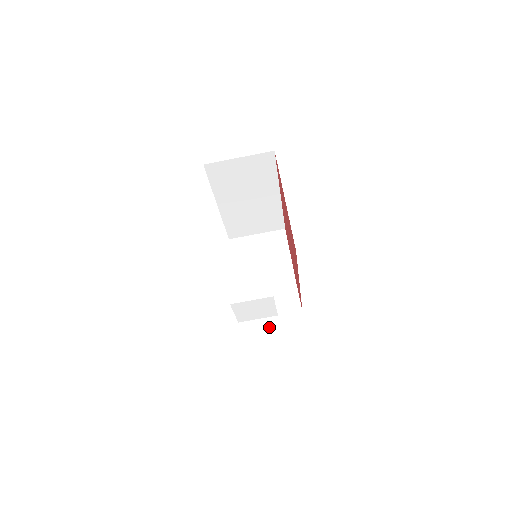
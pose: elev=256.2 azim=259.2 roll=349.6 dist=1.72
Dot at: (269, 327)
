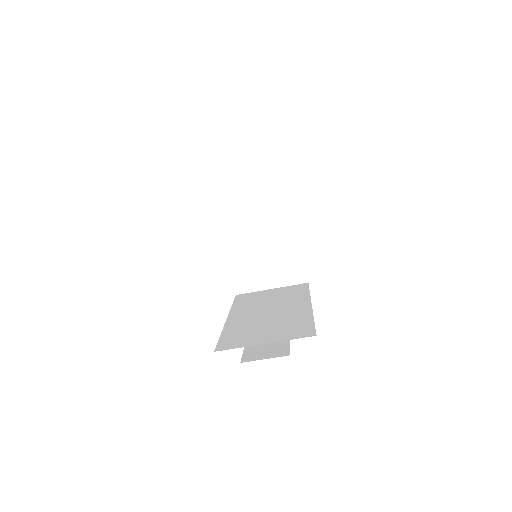
Dot at: occluded
